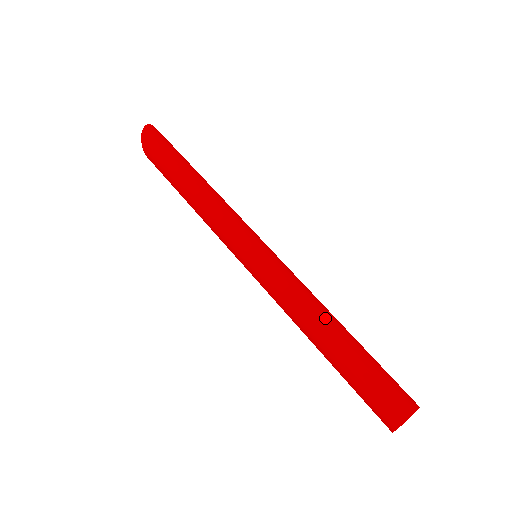
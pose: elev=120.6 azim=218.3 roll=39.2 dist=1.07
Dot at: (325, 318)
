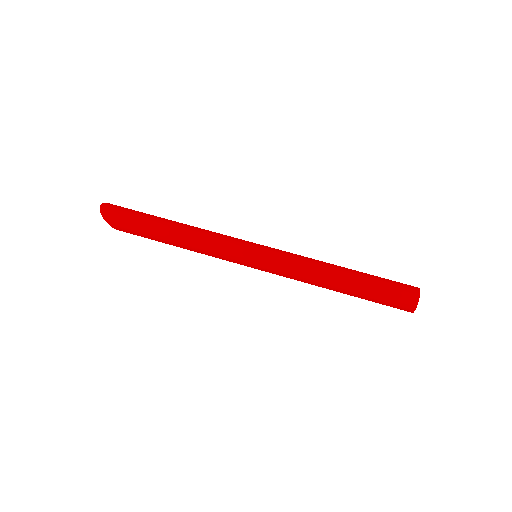
Dot at: (332, 272)
